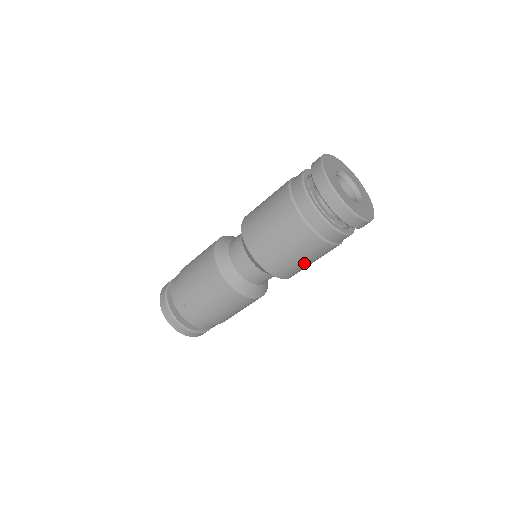
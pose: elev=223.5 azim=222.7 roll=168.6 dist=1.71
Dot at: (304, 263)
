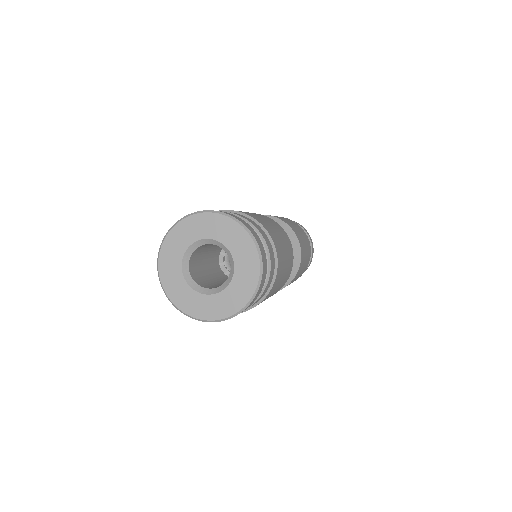
Dot at: (285, 269)
